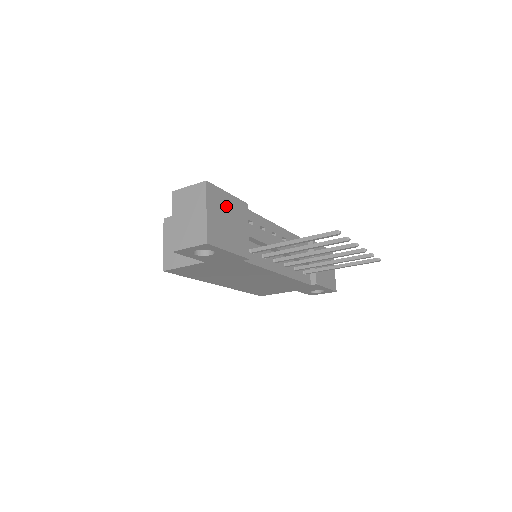
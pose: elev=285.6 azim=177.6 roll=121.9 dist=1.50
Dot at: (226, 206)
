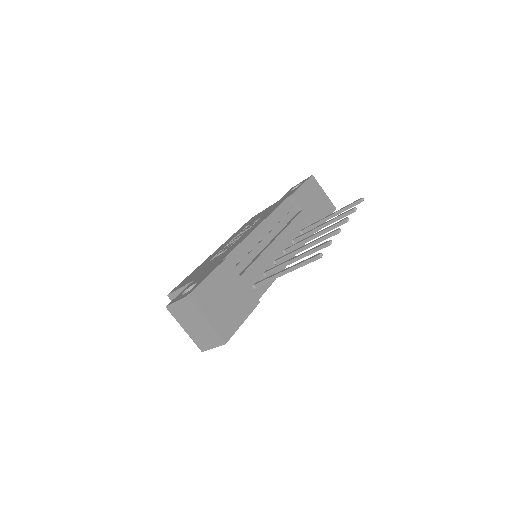
Dot at: (215, 290)
